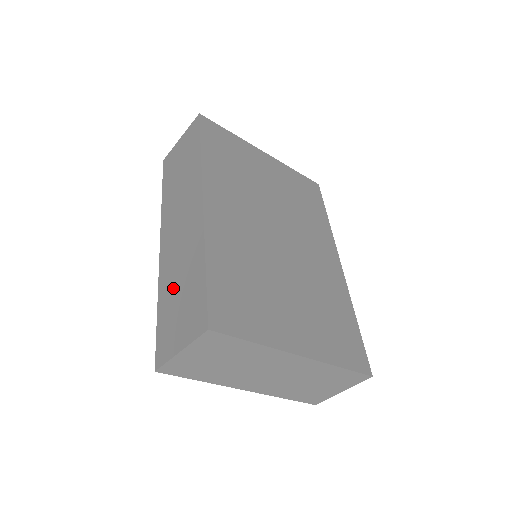
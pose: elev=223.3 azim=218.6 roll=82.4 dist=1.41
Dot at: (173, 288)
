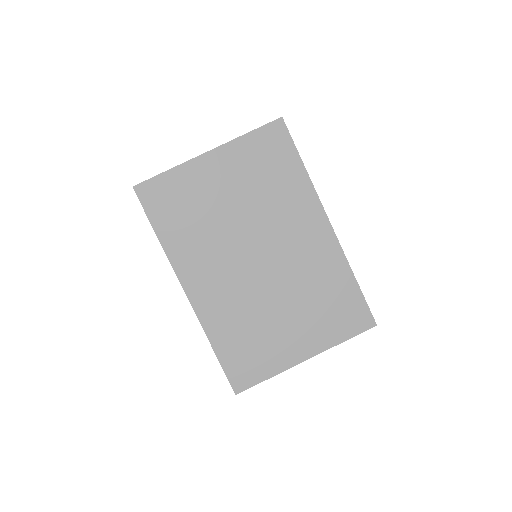
Dot at: occluded
